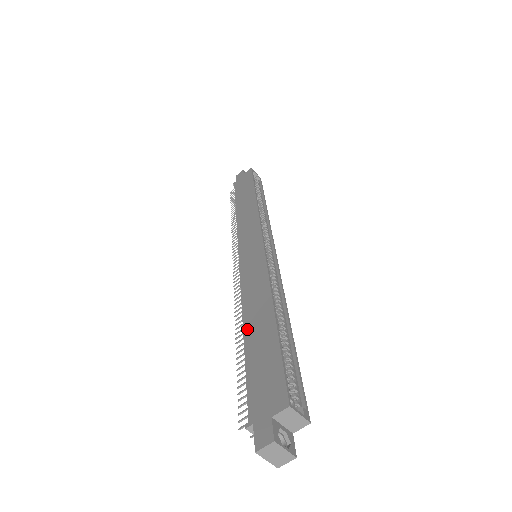
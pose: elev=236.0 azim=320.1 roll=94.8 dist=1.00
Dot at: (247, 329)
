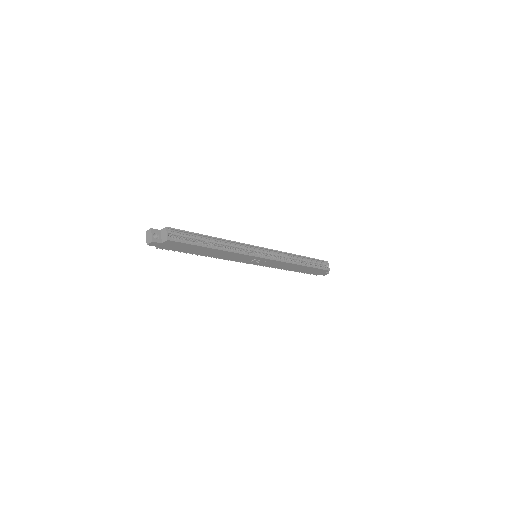
Dot at: occluded
